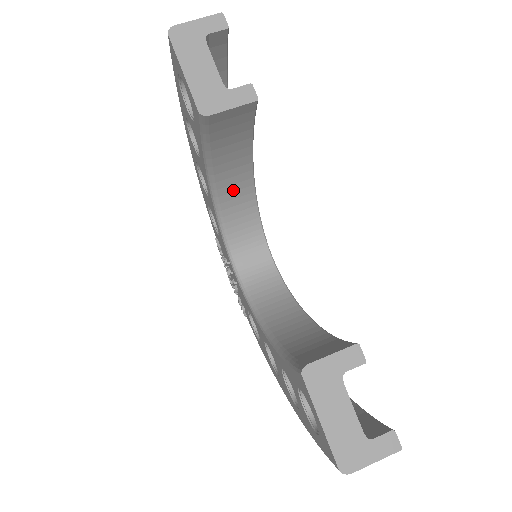
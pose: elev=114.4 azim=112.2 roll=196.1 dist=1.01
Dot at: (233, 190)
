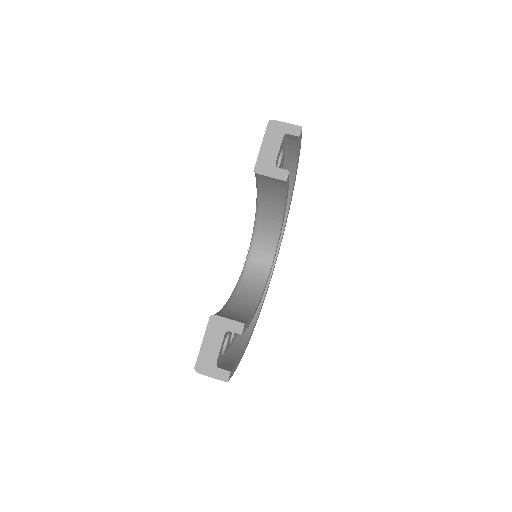
Dot at: (269, 214)
